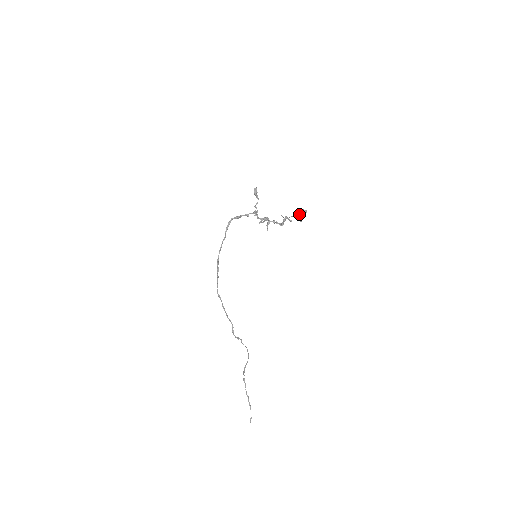
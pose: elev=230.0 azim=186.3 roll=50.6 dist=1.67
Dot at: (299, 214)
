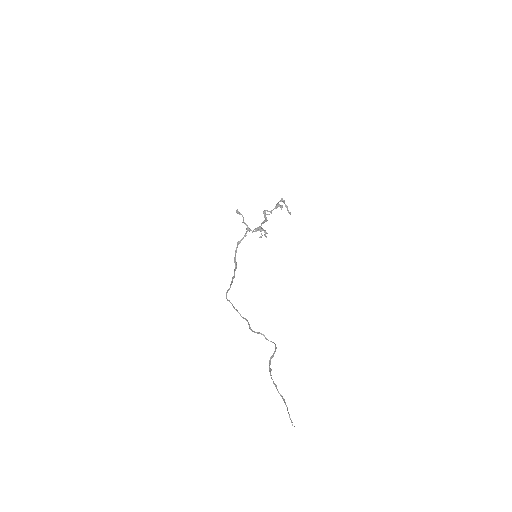
Dot at: (279, 205)
